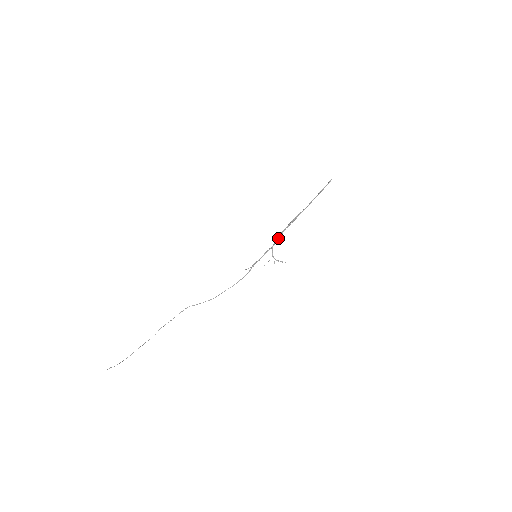
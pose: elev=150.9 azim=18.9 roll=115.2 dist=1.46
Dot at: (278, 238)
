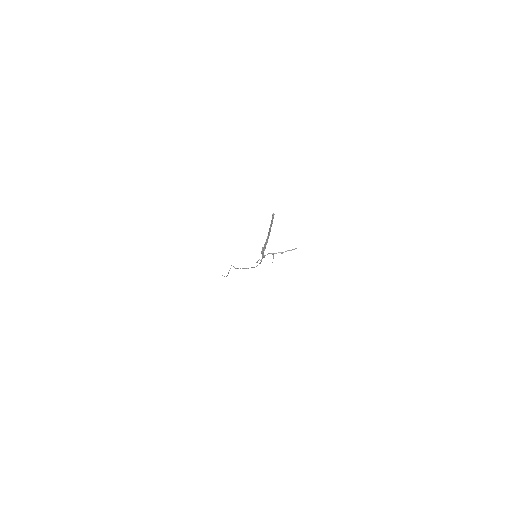
Dot at: (263, 257)
